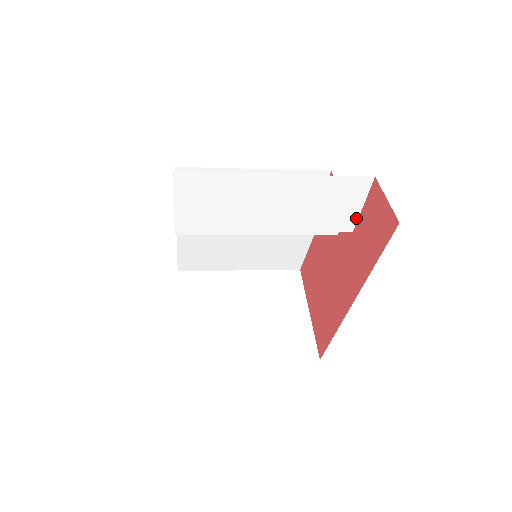
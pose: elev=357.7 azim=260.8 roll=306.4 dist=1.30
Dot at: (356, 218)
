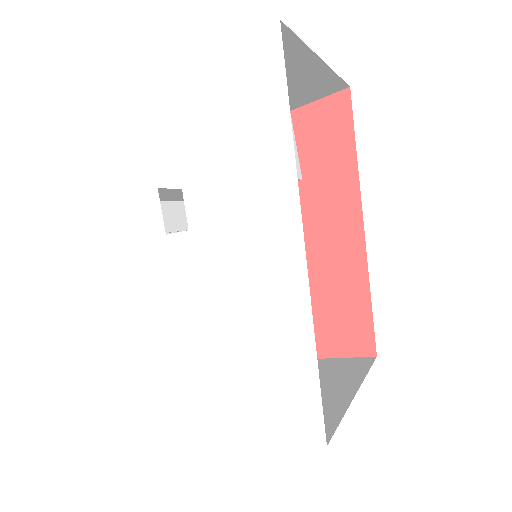
Dot at: (298, 162)
